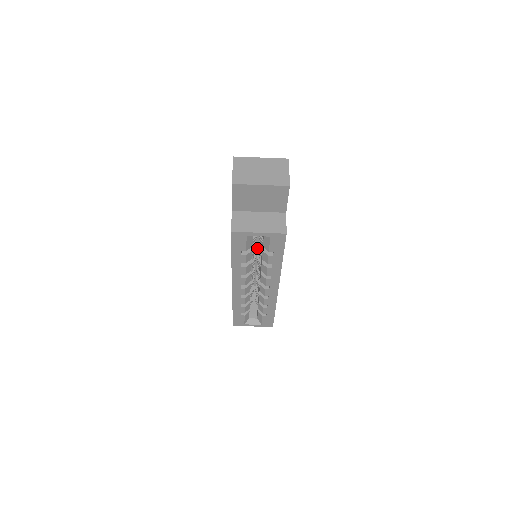
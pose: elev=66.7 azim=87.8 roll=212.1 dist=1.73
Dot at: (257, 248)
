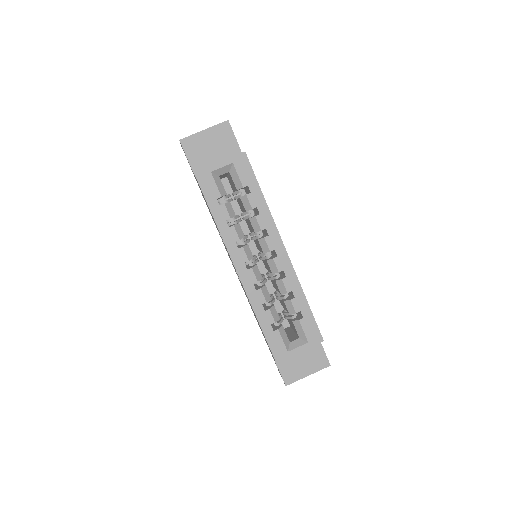
Dot at: occluded
